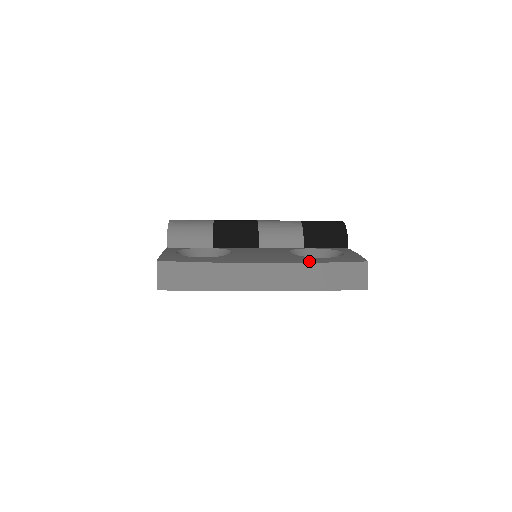
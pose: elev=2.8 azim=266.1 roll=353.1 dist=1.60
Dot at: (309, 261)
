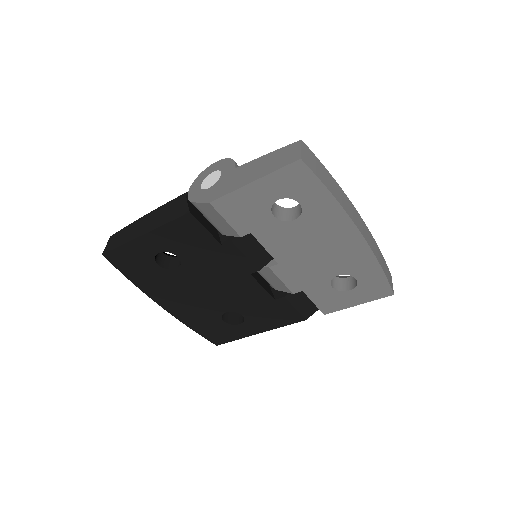
Dot at: occluded
